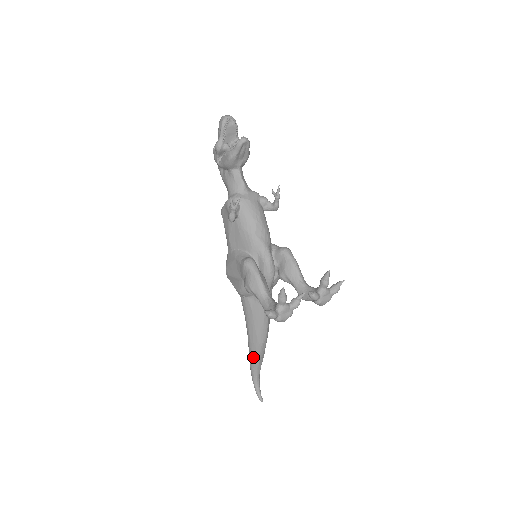
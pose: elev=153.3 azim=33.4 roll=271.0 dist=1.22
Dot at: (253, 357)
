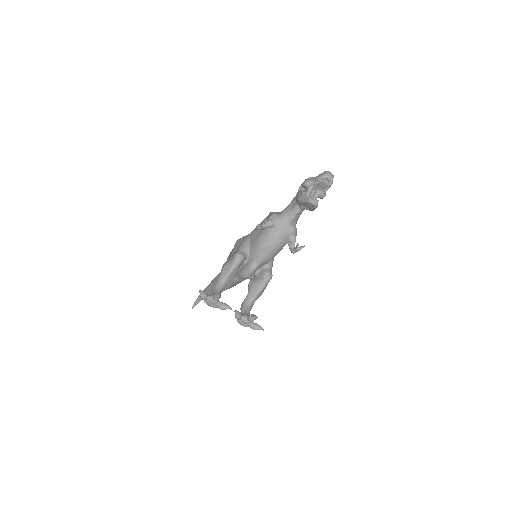
Dot at: (208, 288)
